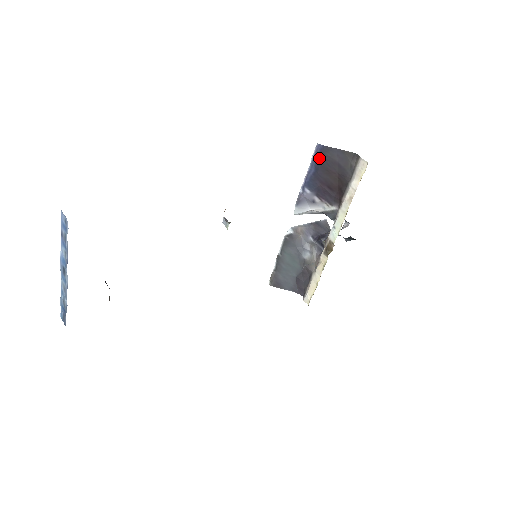
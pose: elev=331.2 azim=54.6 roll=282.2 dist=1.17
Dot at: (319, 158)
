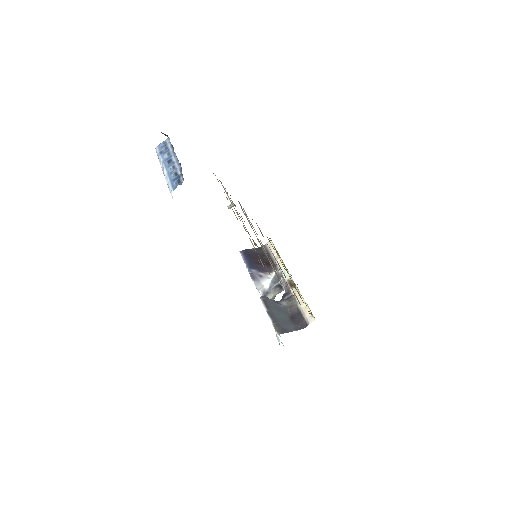
Dot at: (246, 255)
